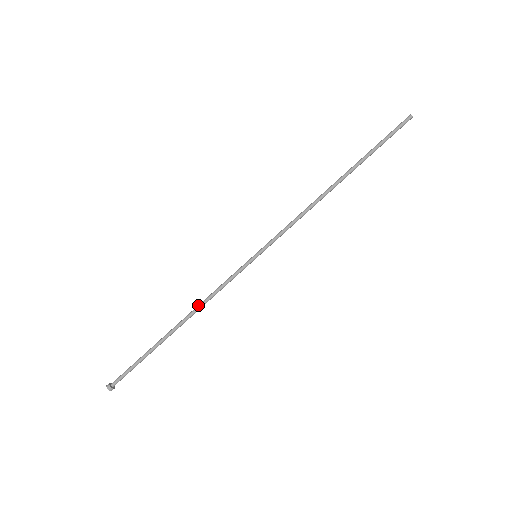
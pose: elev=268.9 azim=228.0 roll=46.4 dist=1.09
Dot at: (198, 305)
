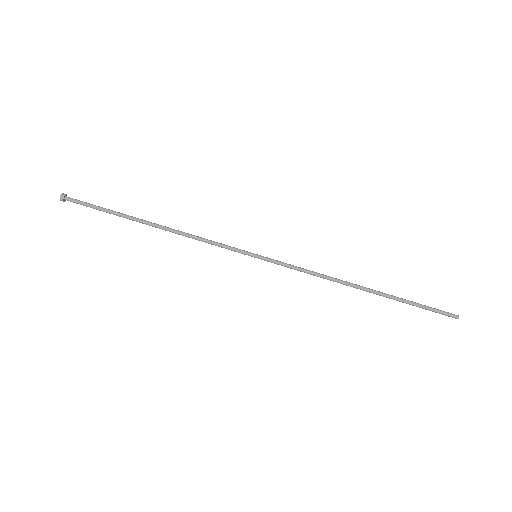
Dot at: (182, 232)
